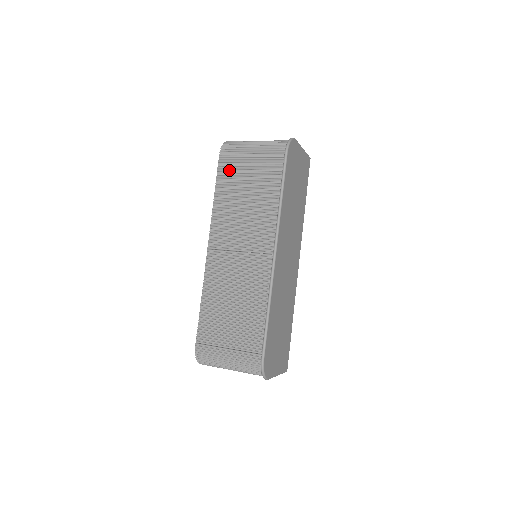
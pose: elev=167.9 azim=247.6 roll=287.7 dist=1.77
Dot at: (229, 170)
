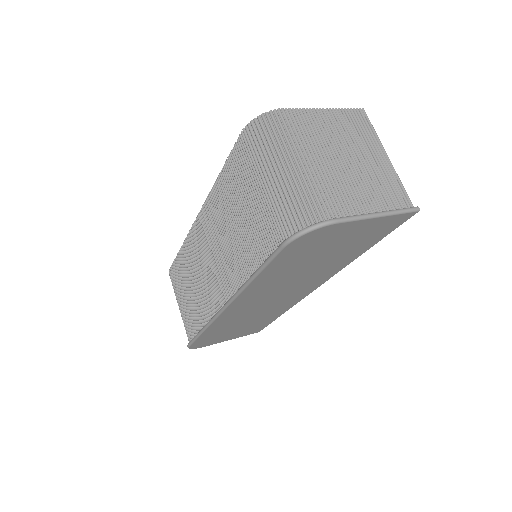
Dot at: (238, 169)
